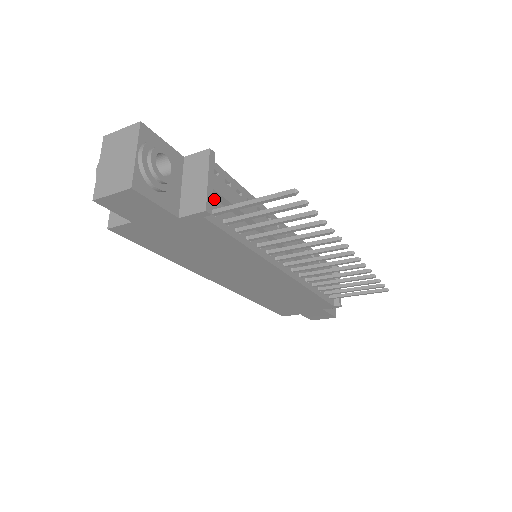
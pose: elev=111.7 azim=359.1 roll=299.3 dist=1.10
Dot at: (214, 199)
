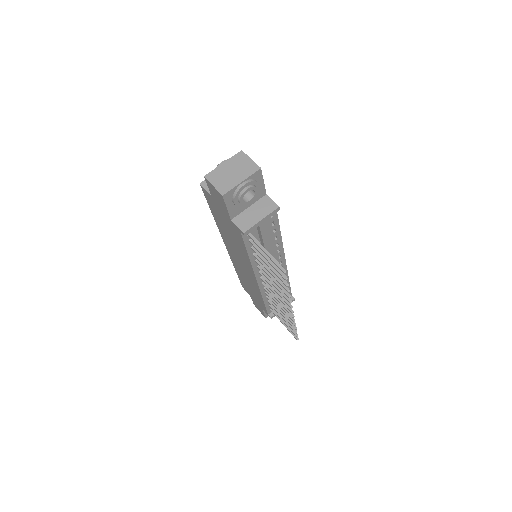
Dot at: occluded
